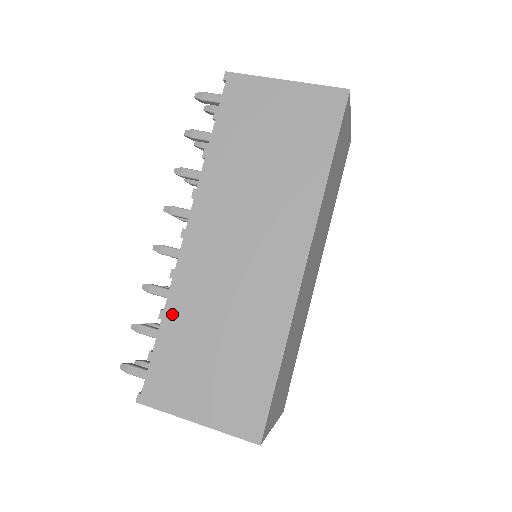
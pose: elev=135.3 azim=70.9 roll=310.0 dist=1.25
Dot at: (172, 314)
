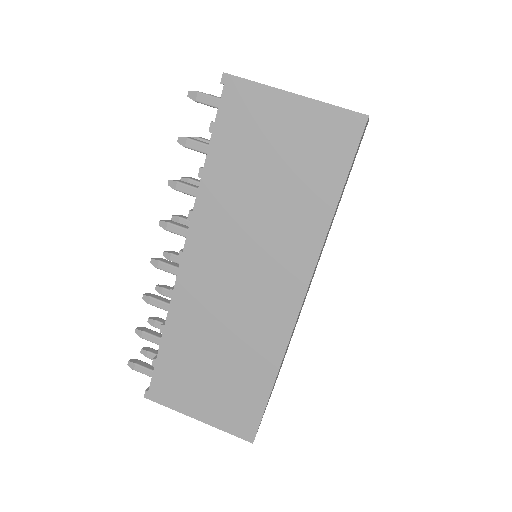
Dot at: (172, 330)
